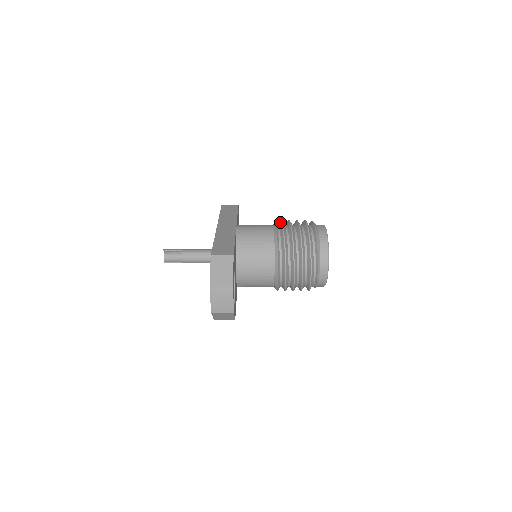
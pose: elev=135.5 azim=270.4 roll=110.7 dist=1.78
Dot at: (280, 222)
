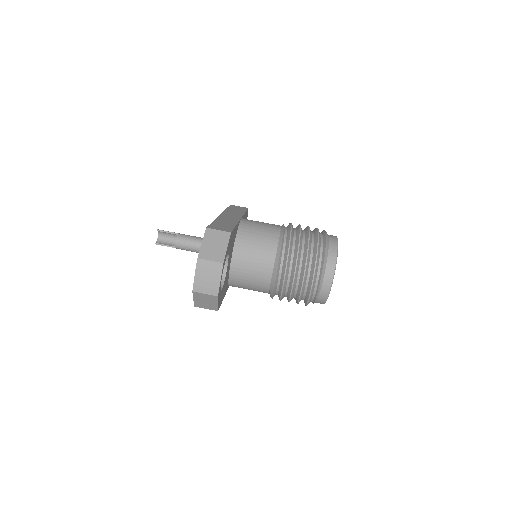
Dot at: (289, 223)
